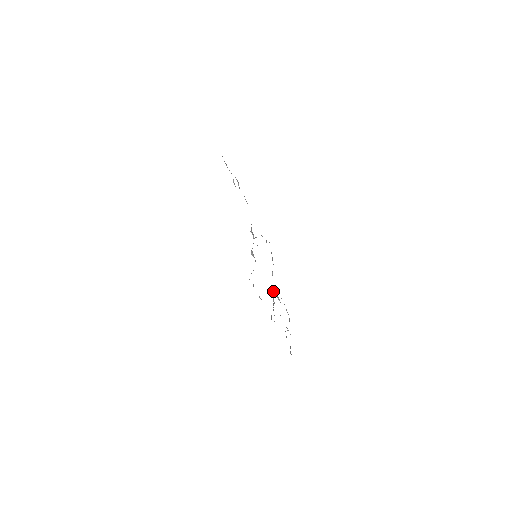
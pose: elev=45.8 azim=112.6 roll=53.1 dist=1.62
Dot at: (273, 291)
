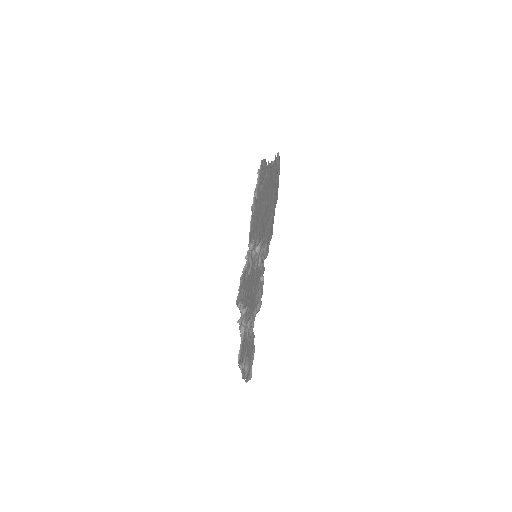
Dot at: (245, 313)
